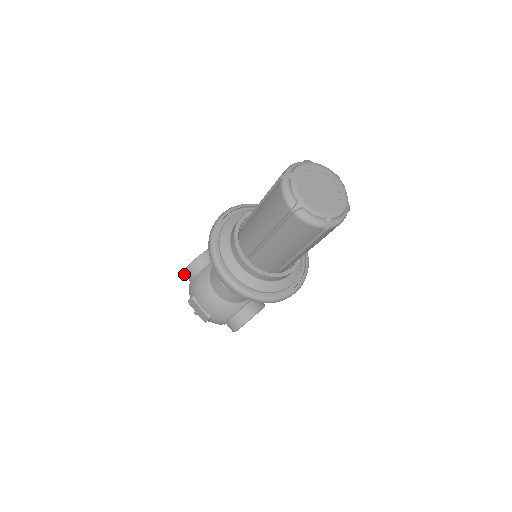
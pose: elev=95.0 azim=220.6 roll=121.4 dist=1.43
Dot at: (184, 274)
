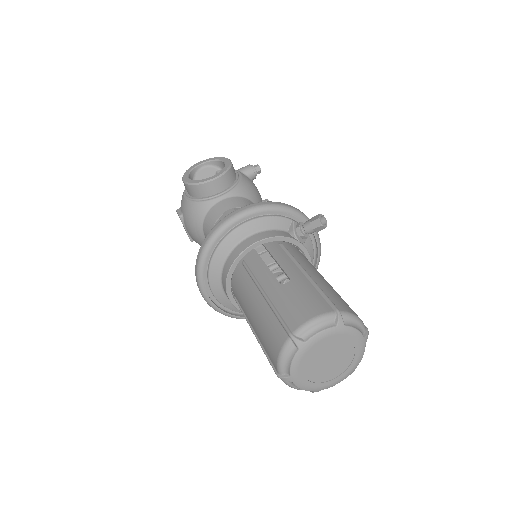
Dot at: occluded
